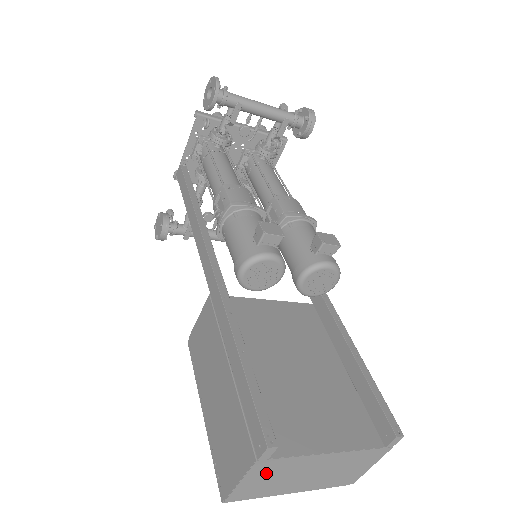
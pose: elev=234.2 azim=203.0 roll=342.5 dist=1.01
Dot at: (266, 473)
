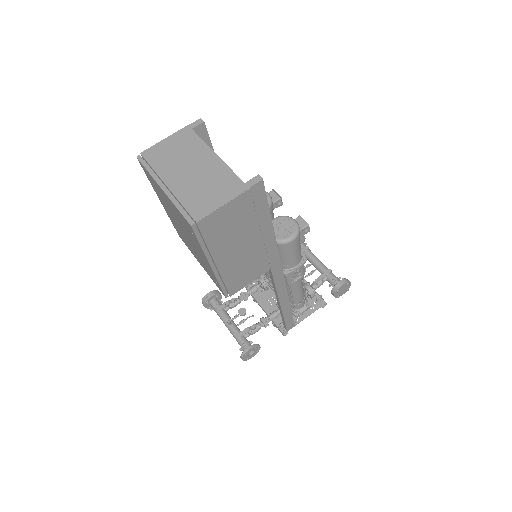
Dot at: (179, 143)
